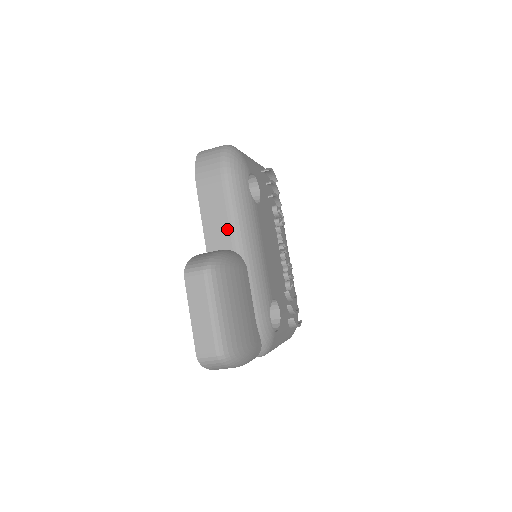
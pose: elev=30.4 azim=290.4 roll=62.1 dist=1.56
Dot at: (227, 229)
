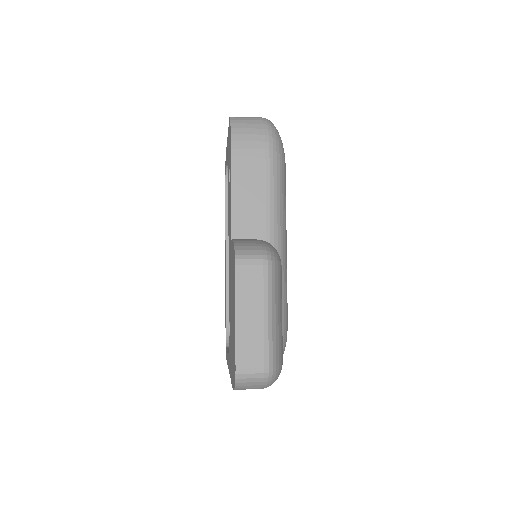
Dot at: (263, 216)
